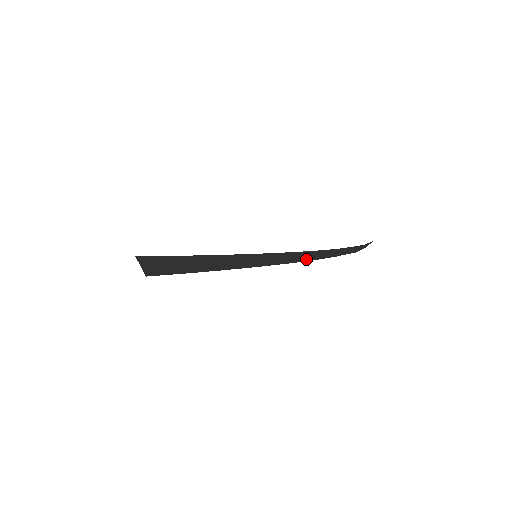
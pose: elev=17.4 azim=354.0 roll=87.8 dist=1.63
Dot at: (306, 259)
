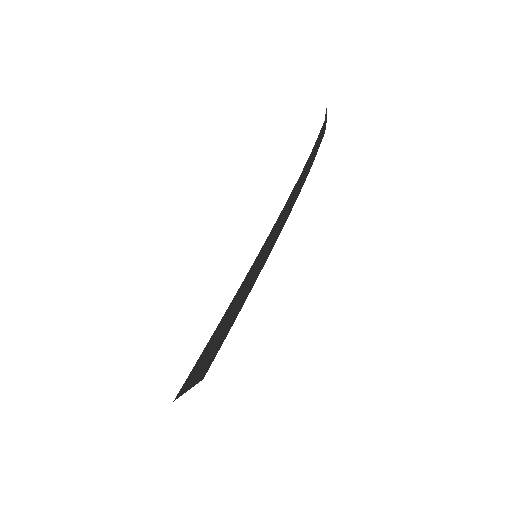
Dot at: (295, 198)
